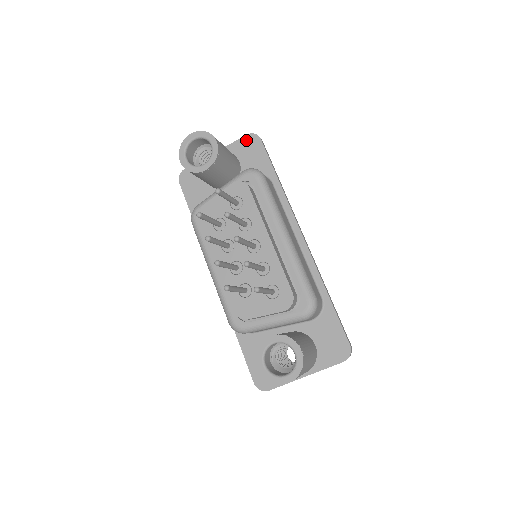
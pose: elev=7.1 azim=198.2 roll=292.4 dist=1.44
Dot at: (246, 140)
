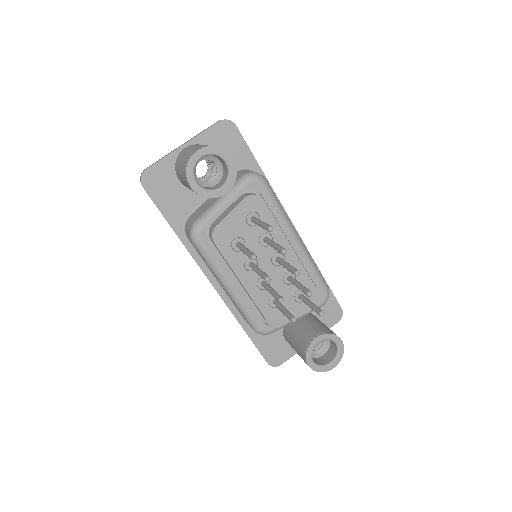
Dot at: (219, 128)
